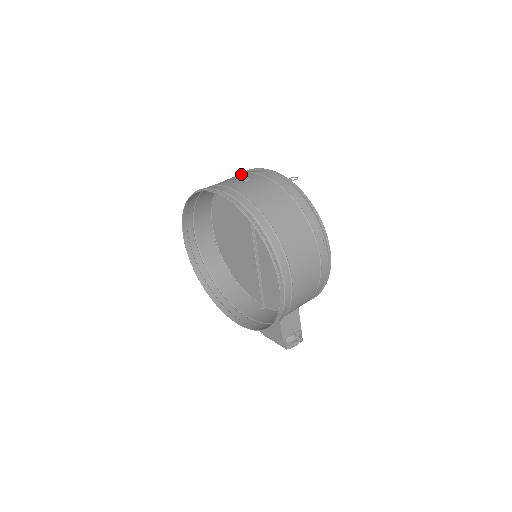
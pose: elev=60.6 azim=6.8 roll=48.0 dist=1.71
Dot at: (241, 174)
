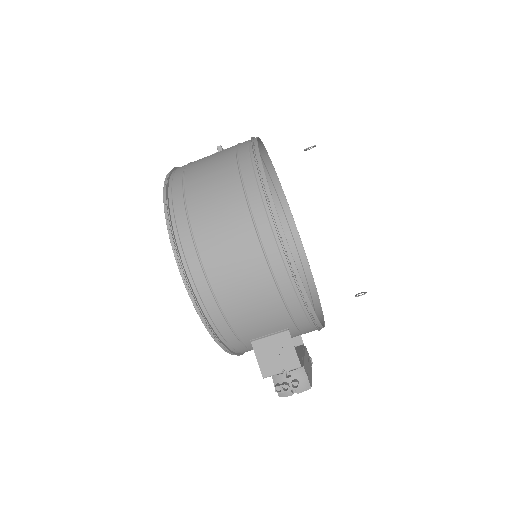
Dot at: occluded
